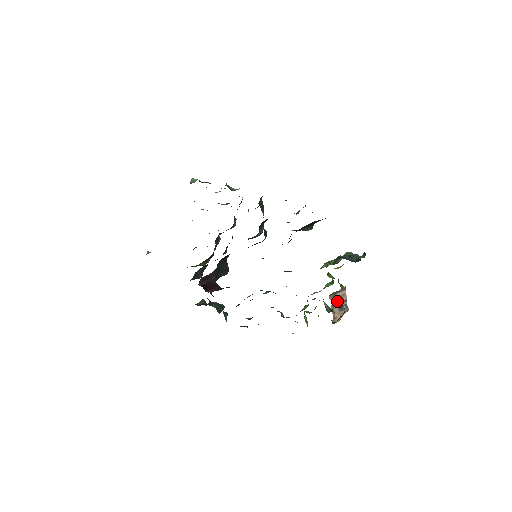
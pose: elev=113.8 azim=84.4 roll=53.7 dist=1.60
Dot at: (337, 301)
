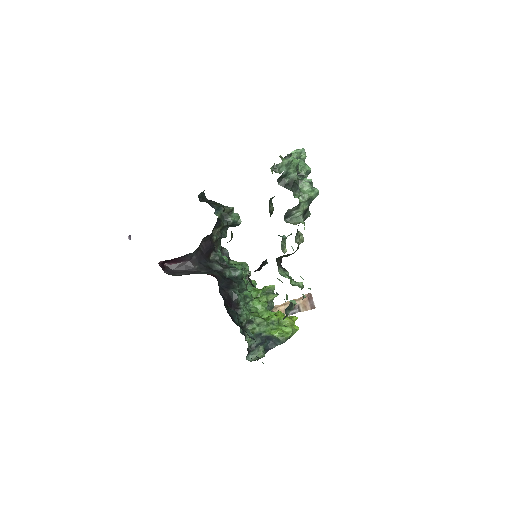
Dot at: (300, 303)
